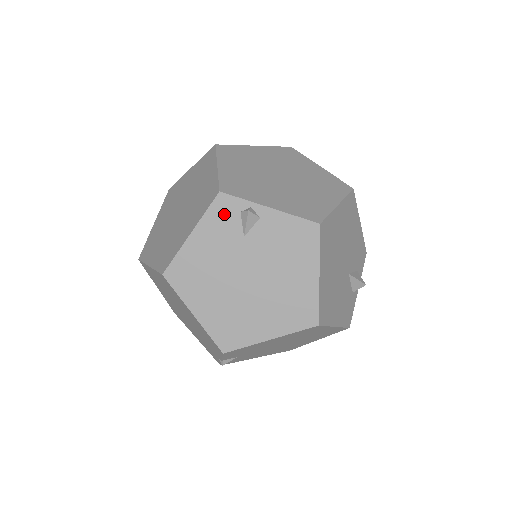
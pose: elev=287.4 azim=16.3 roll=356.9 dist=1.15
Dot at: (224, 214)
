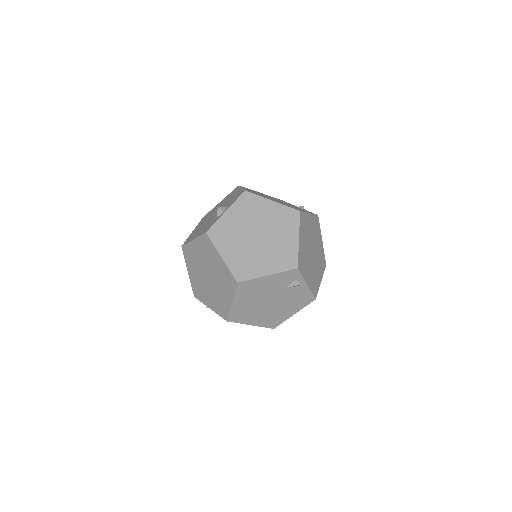
Dot at: (289, 277)
